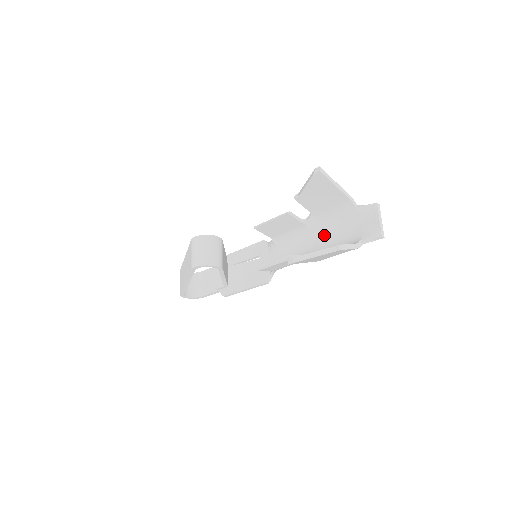
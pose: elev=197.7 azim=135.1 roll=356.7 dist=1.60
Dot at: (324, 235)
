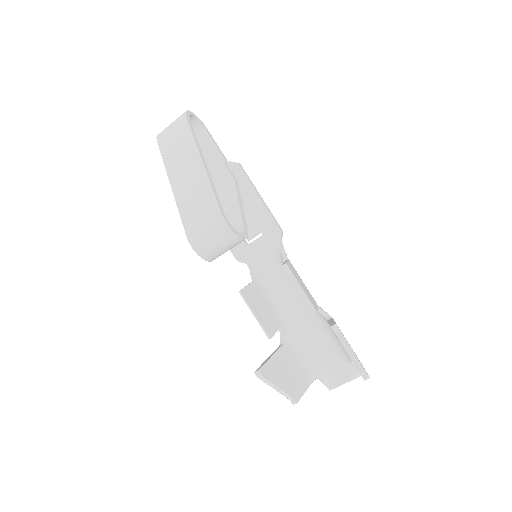
Dot at: (313, 324)
